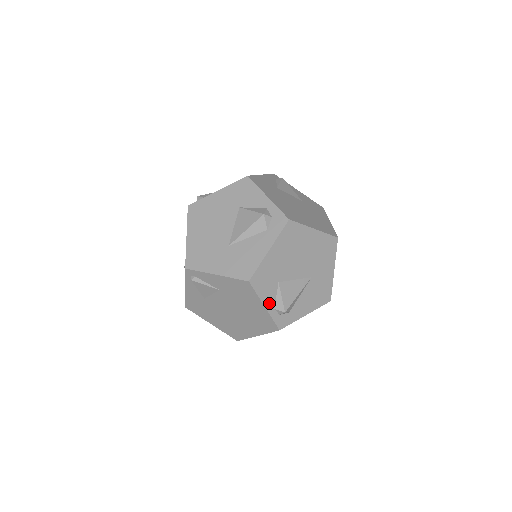
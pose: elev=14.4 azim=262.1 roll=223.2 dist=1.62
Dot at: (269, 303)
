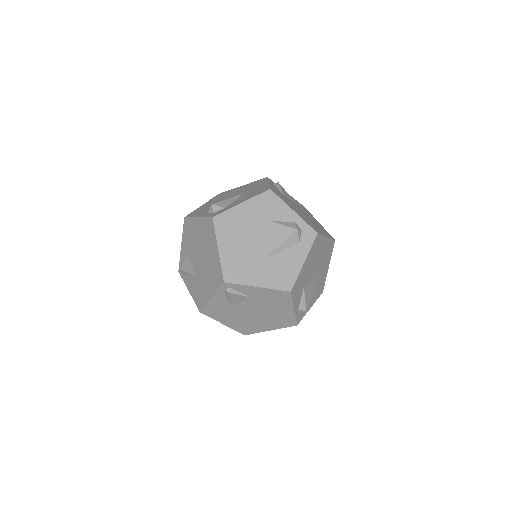
Dot at: (296, 305)
